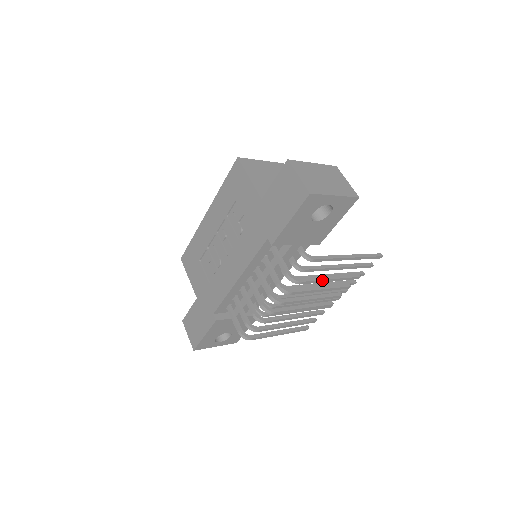
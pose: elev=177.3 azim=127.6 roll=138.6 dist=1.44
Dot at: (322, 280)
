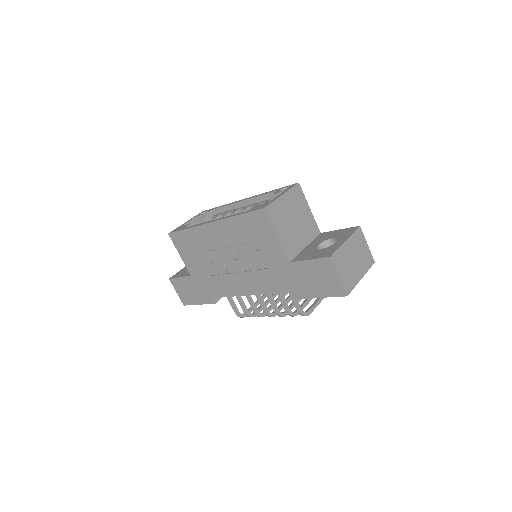
Dot at: (321, 300)
